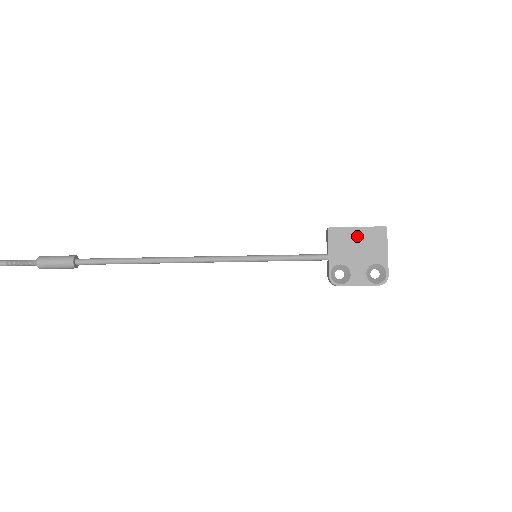
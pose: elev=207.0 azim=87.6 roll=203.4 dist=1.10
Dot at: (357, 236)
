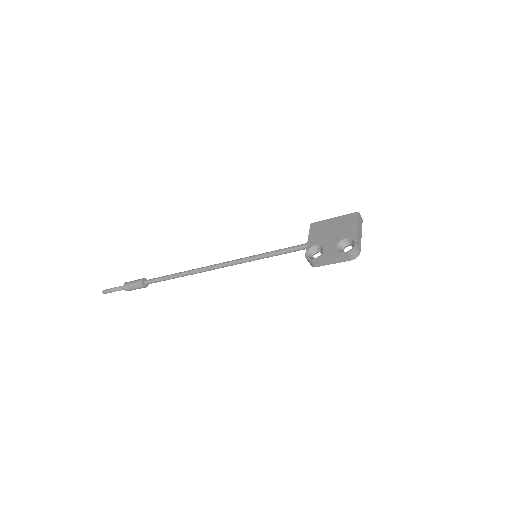
Dot at: (333, 223)
